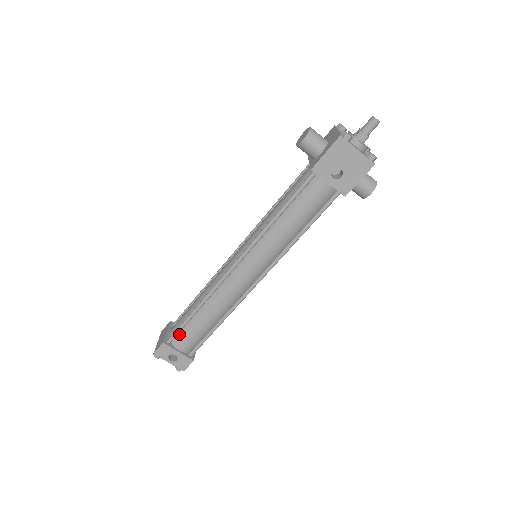
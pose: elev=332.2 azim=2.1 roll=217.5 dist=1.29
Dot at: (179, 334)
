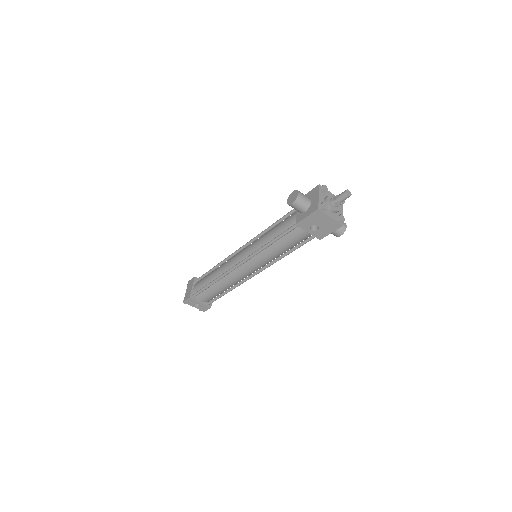
Dot at: (201, 293)
